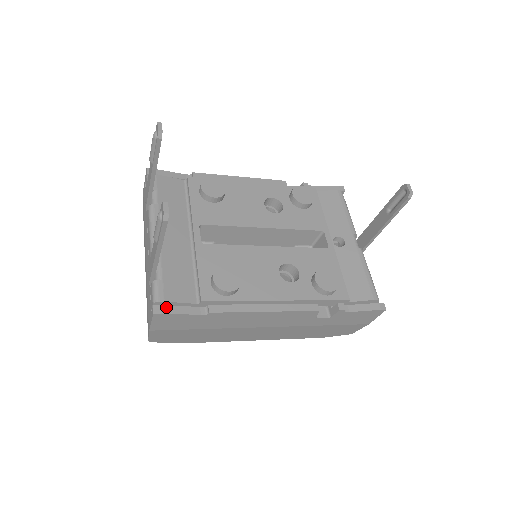
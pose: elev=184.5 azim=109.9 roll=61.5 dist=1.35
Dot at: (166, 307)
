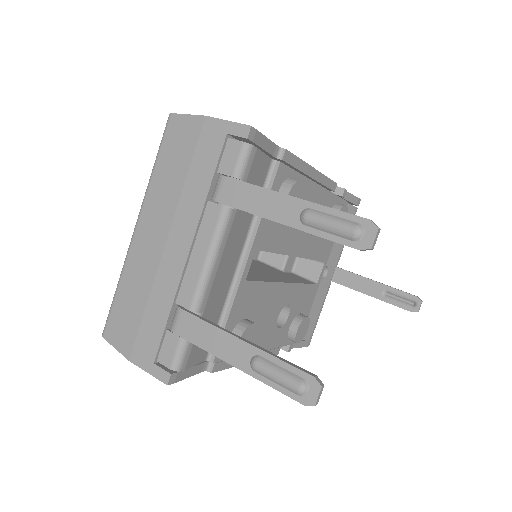
Dot at: (181, 373)
